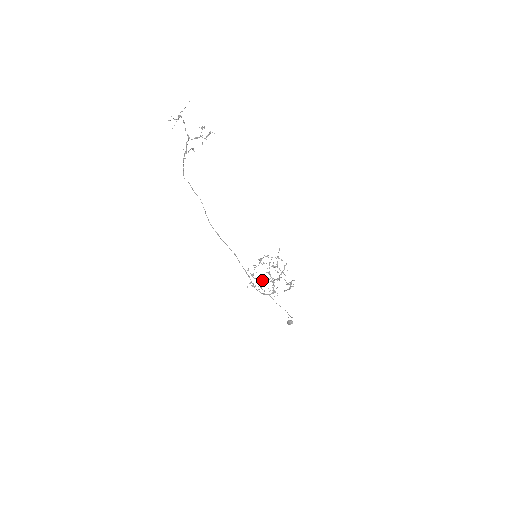
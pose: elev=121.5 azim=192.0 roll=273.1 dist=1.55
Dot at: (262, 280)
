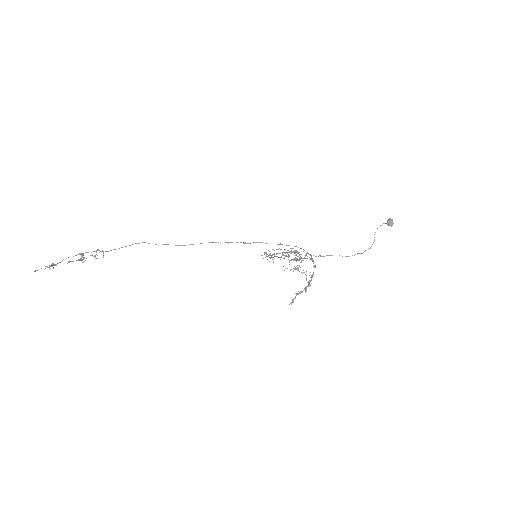
Dot at: occluded
